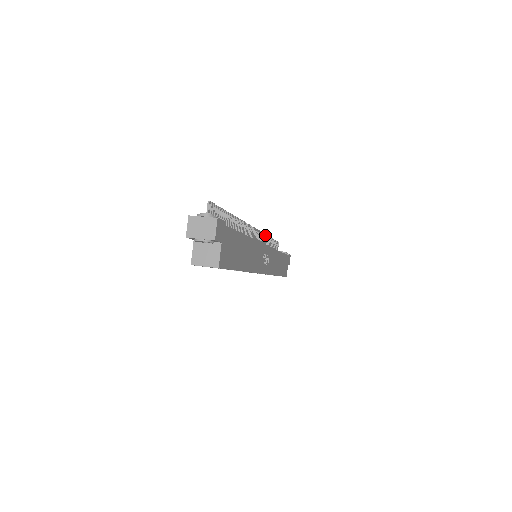
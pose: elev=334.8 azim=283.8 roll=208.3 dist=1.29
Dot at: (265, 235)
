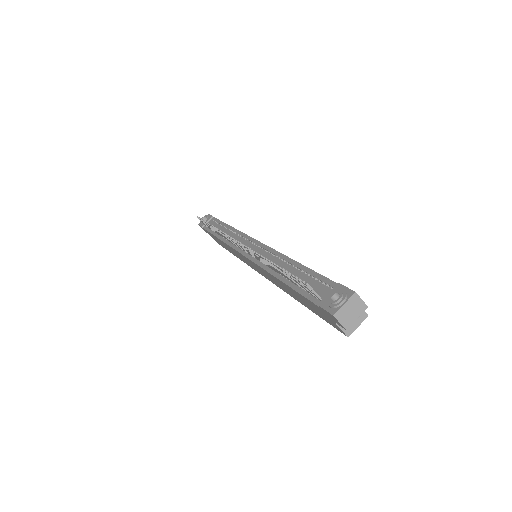
Dot at: (219, 230)
